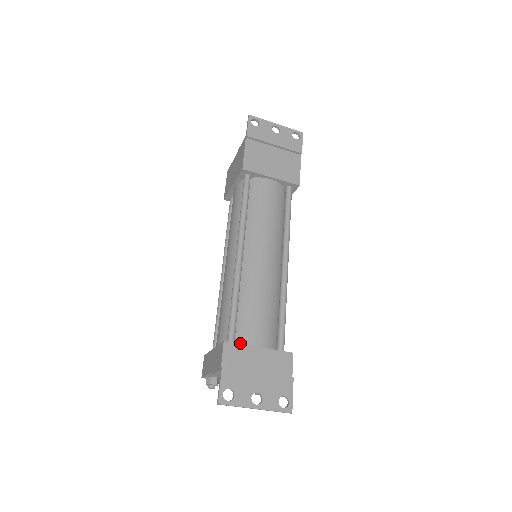
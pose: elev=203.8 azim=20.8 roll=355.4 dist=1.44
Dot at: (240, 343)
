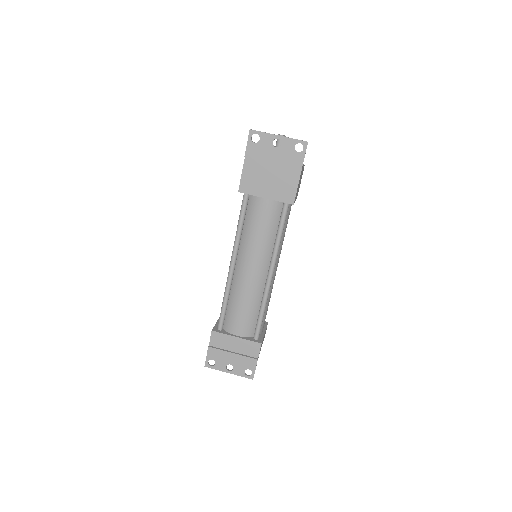
Dot at: (226, 329)
